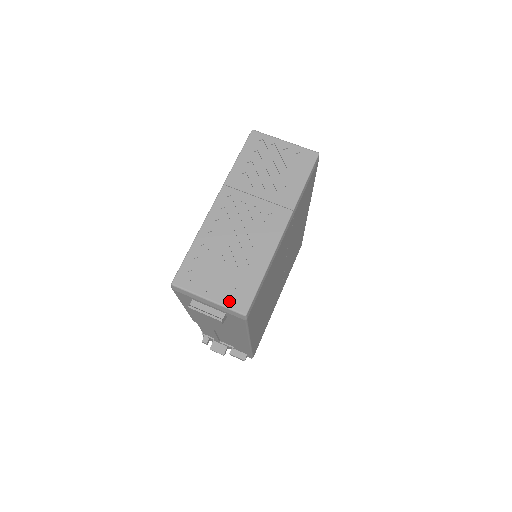
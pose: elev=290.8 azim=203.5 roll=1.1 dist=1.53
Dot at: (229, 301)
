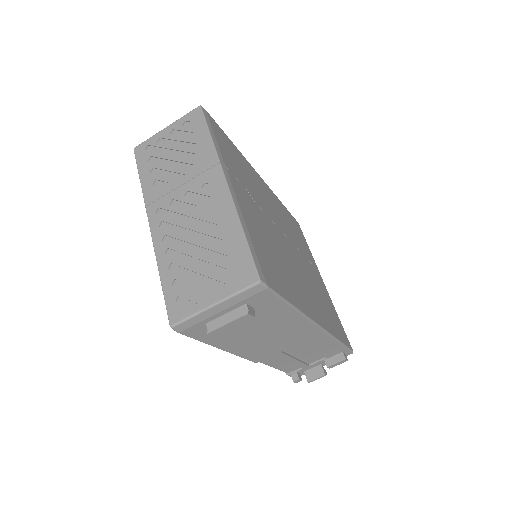
Dot at: (233, 286)
